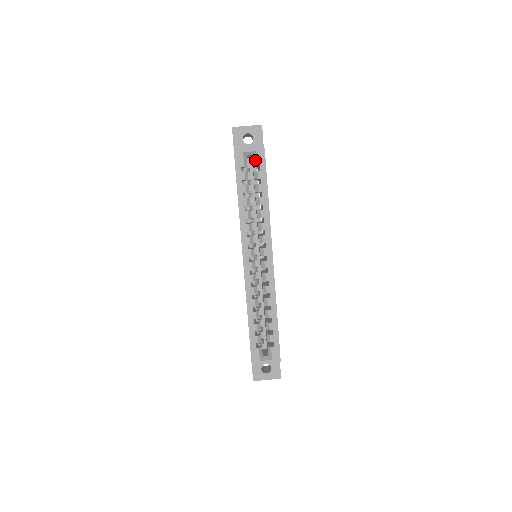
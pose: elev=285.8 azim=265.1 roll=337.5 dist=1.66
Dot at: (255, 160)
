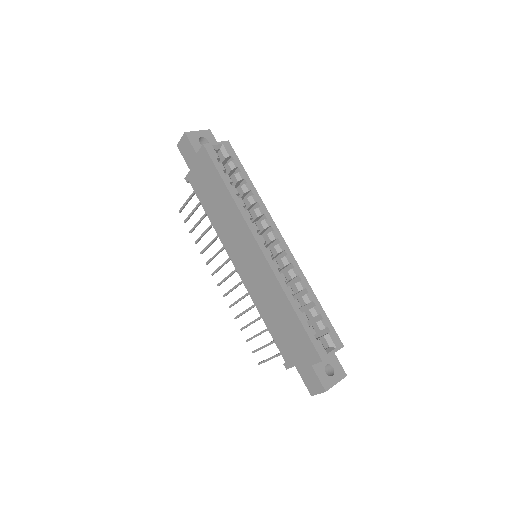
Dot at: (225, 152)
